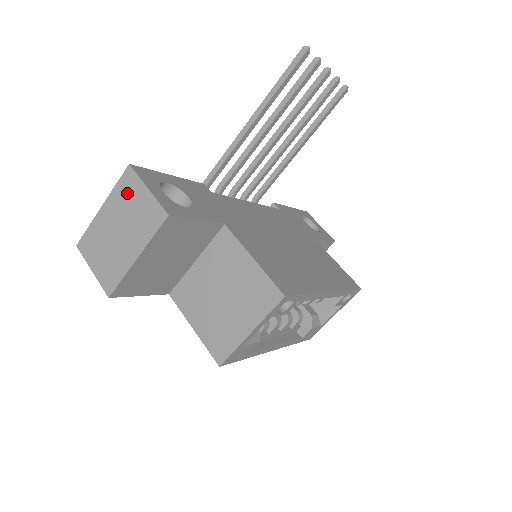
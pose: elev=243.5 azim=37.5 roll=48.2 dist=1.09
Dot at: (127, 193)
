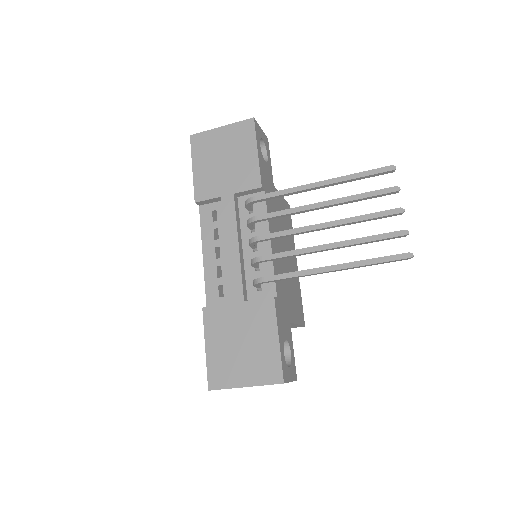
Dot at: occluded
